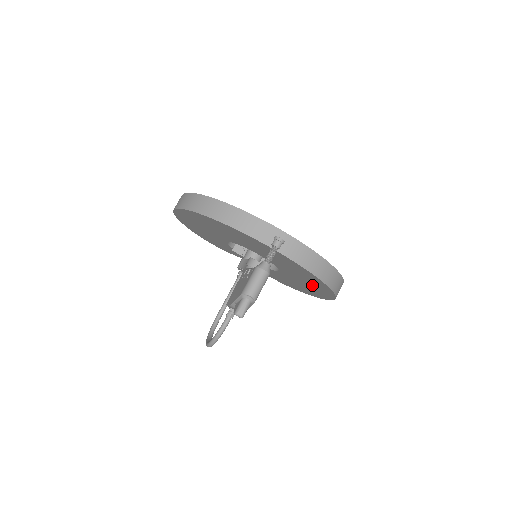
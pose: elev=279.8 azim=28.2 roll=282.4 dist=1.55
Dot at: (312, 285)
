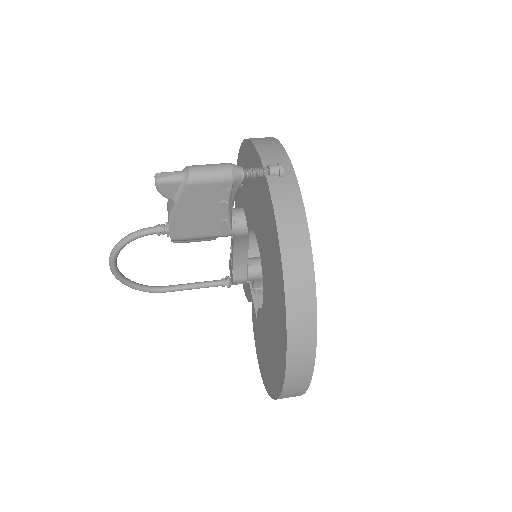
Dot at: (276, 319)
